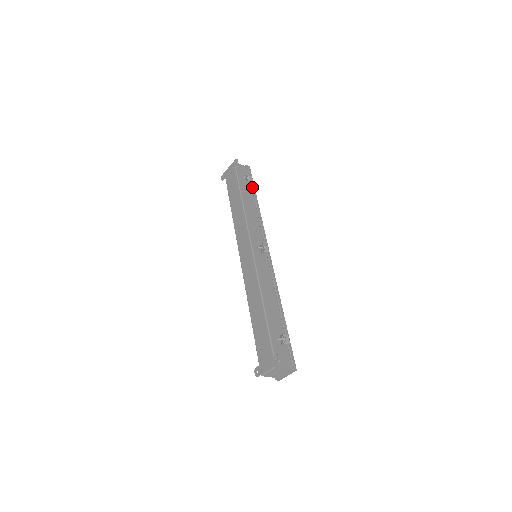
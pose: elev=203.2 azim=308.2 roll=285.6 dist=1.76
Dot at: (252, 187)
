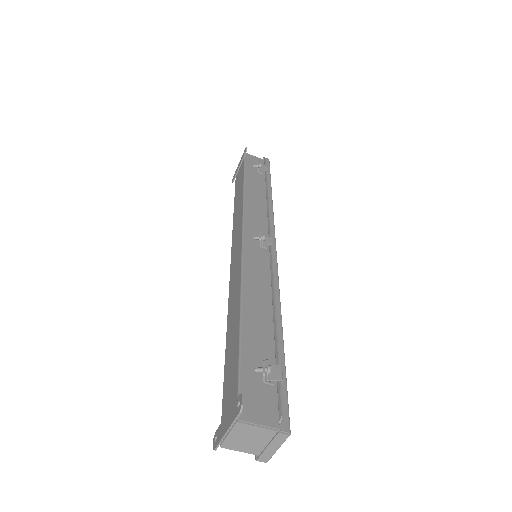
Dot at: (265, 176)
